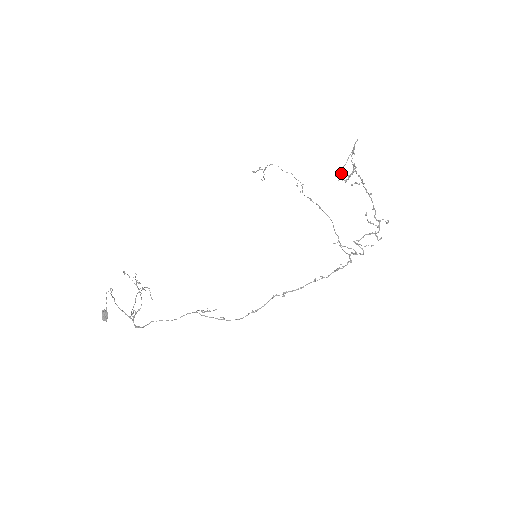
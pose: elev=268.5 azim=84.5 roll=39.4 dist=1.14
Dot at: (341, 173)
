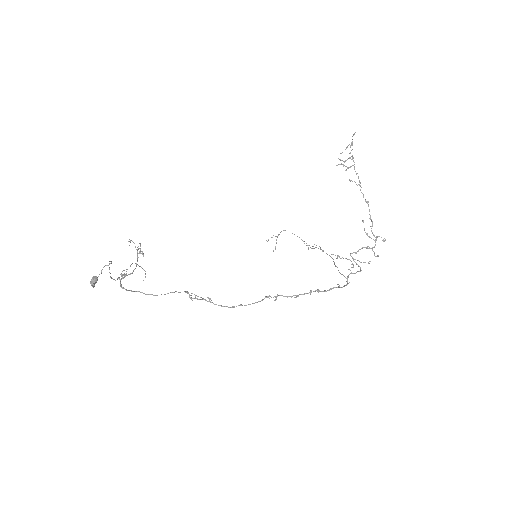
Dot at: (341, 163)
